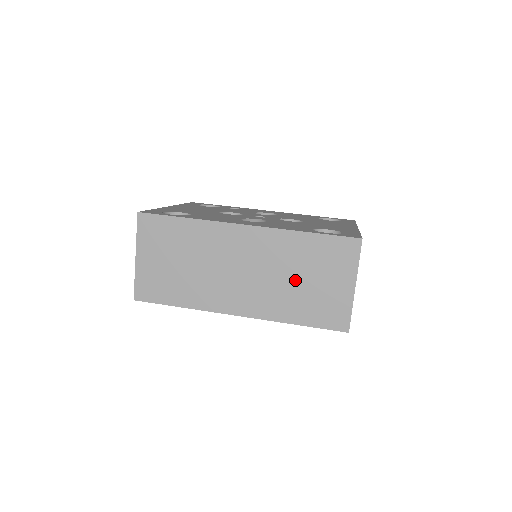
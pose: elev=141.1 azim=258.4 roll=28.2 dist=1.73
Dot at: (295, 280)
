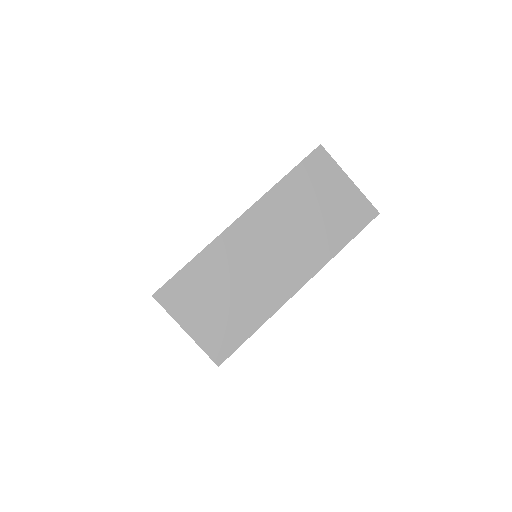
Dot at: (311, 218)
